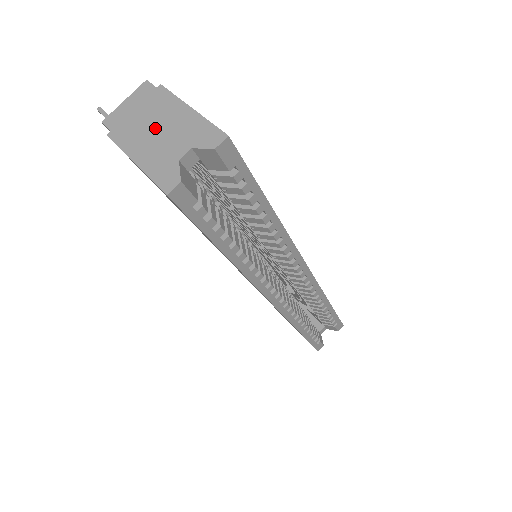
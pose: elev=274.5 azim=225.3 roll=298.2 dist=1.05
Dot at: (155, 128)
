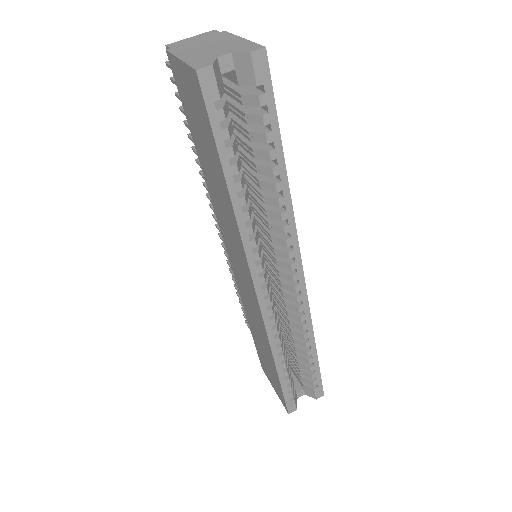
Dot at: (207, 46)
